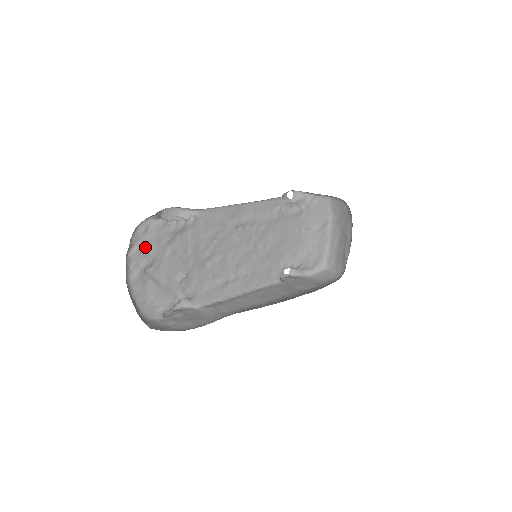
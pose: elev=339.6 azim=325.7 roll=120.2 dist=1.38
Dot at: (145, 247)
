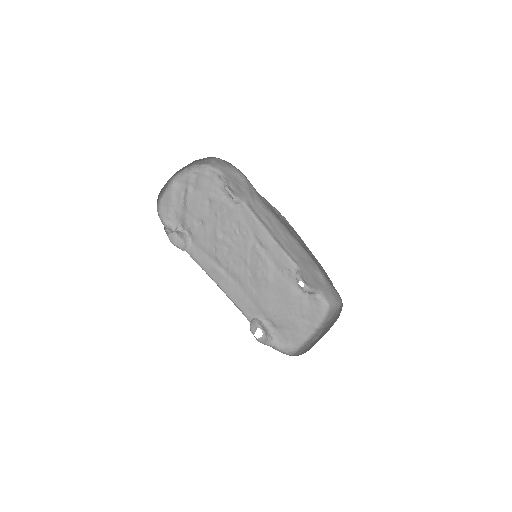
Dot at: (201, 180)
